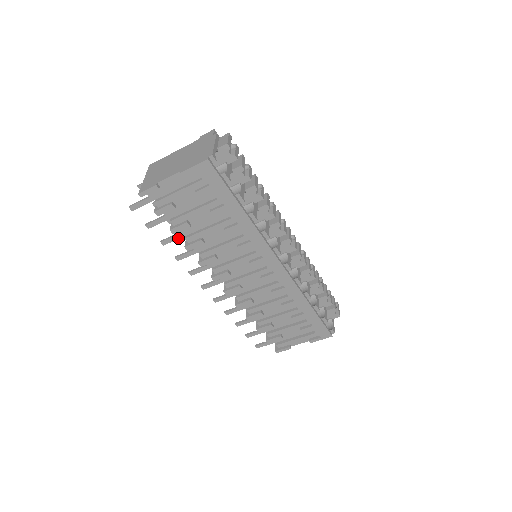
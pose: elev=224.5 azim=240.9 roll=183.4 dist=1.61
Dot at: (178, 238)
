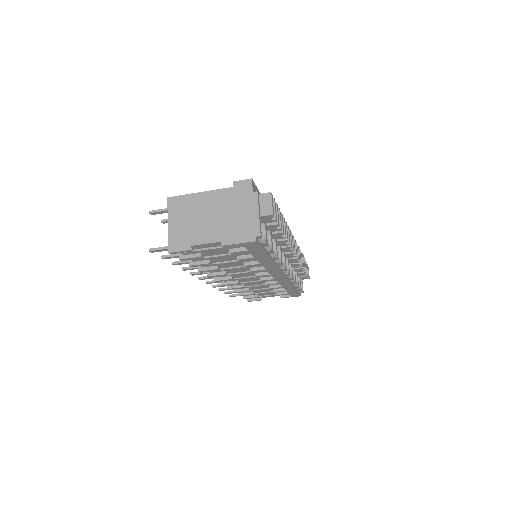
Dot at: occluded
